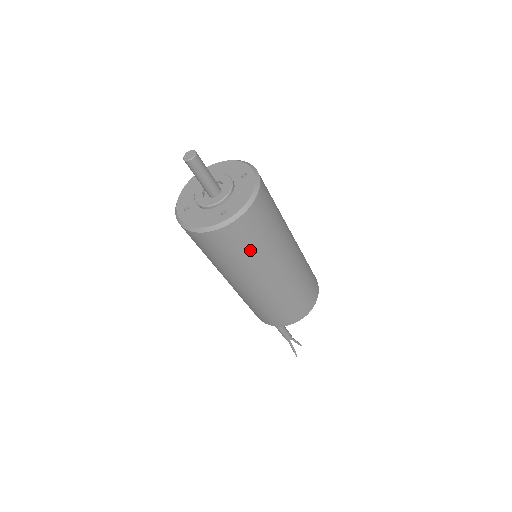
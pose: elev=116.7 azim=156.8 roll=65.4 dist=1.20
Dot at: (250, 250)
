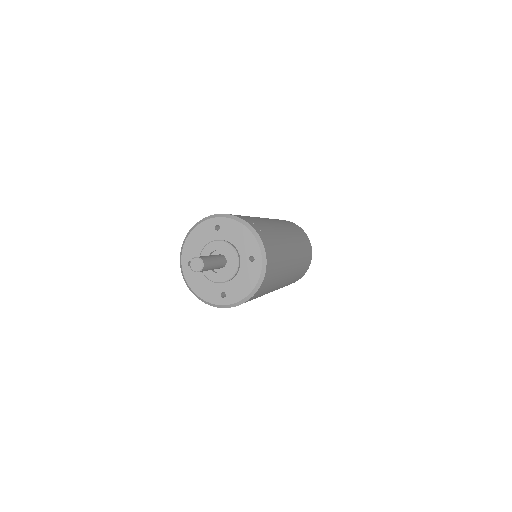
Dot at: occluded
